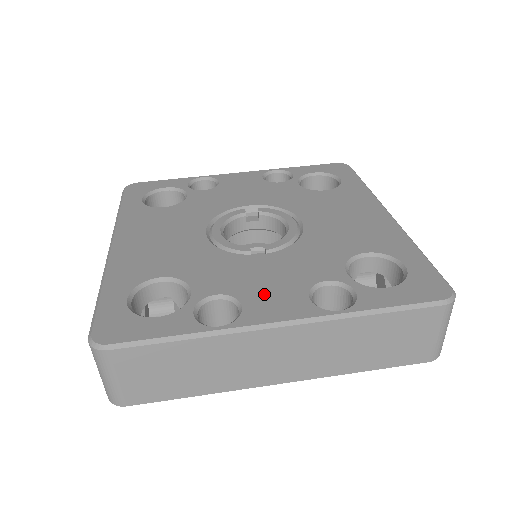
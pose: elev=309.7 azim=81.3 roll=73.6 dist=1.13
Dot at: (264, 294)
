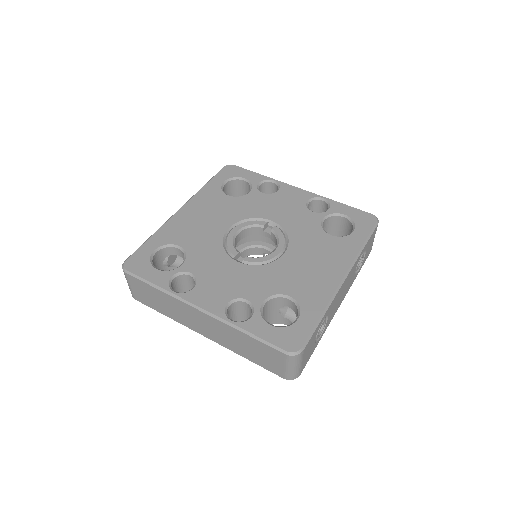
Dot at: (210, 287)
